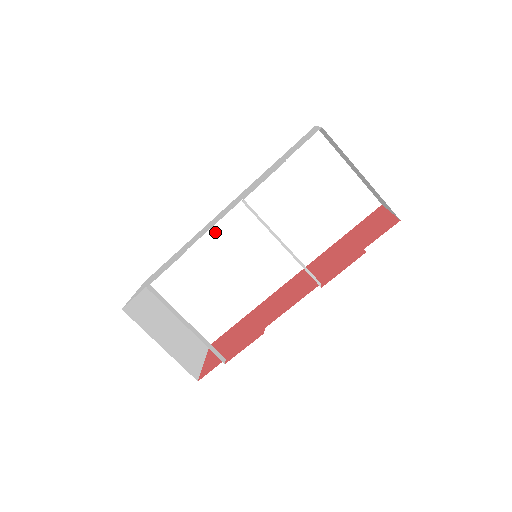
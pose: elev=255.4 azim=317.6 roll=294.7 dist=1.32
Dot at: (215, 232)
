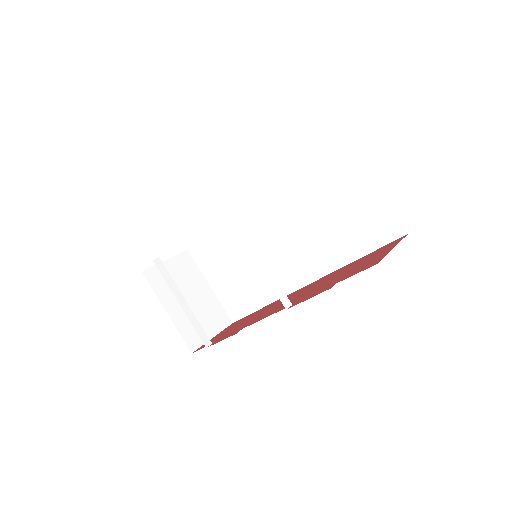
Dot at: (242, 220)
